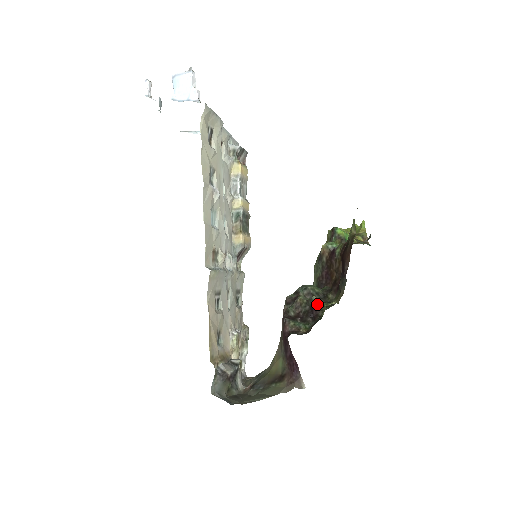
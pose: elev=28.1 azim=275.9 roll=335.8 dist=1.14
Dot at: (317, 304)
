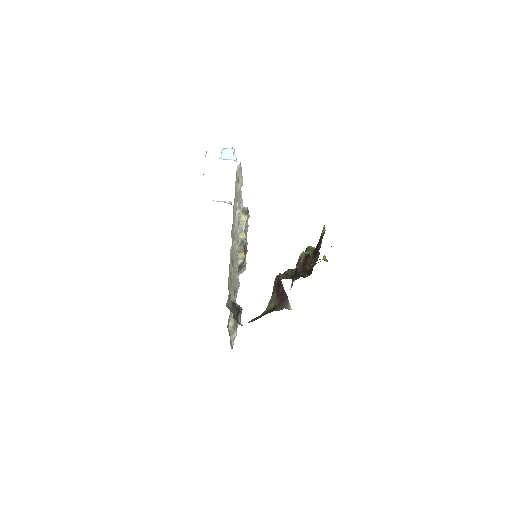
Dot at: occluded
